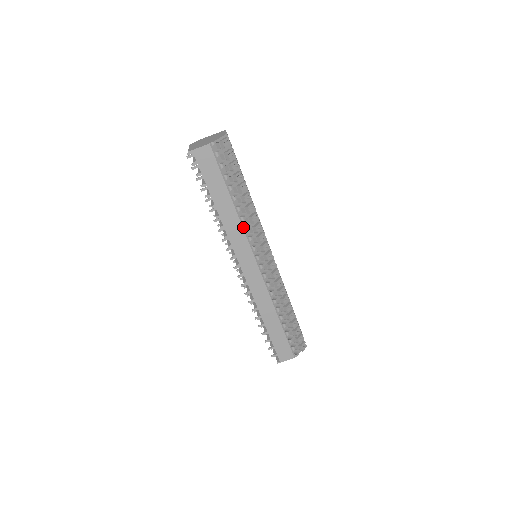
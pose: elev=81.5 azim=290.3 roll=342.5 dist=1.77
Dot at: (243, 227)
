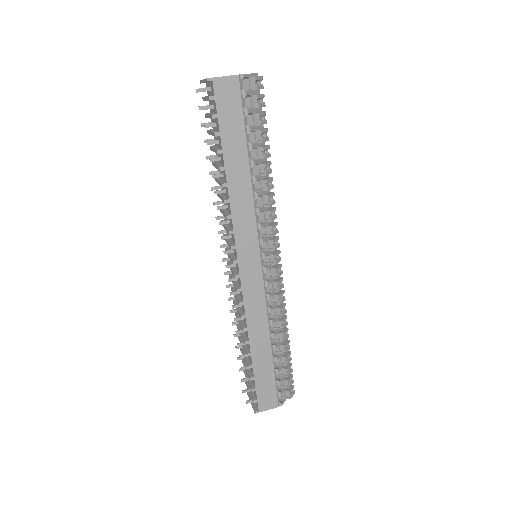
Dot at: (255, 207)
